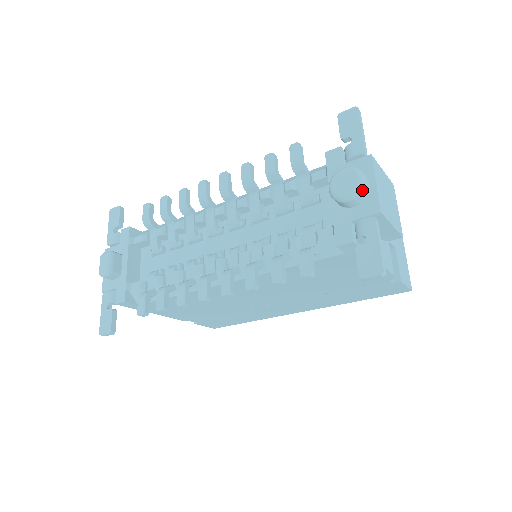
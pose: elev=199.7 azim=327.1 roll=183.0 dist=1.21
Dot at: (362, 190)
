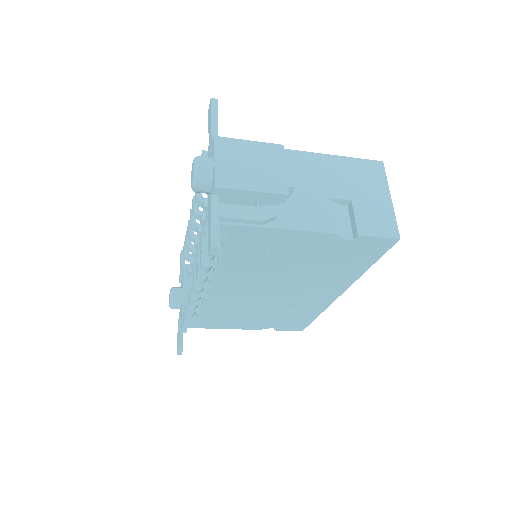
Dot at: (199, 175)
